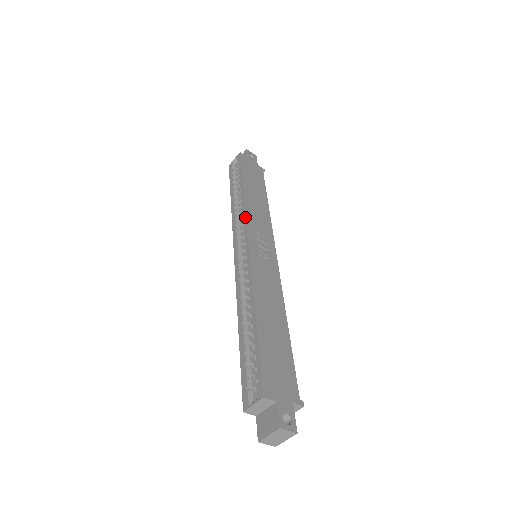
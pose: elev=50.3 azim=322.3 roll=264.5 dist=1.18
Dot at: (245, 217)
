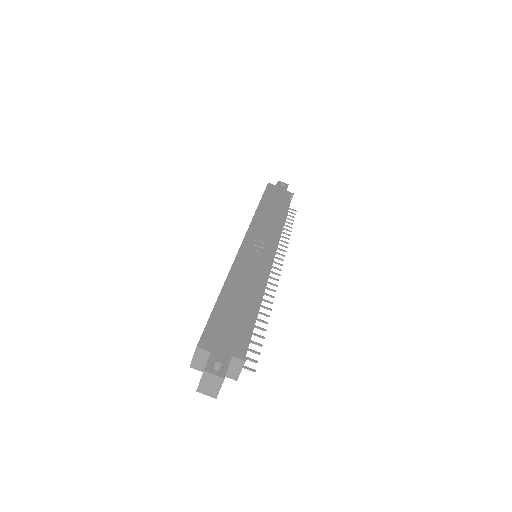
Dot at: (249, 226)
